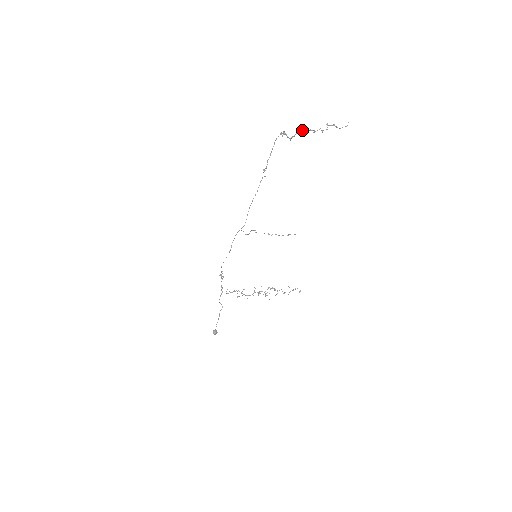
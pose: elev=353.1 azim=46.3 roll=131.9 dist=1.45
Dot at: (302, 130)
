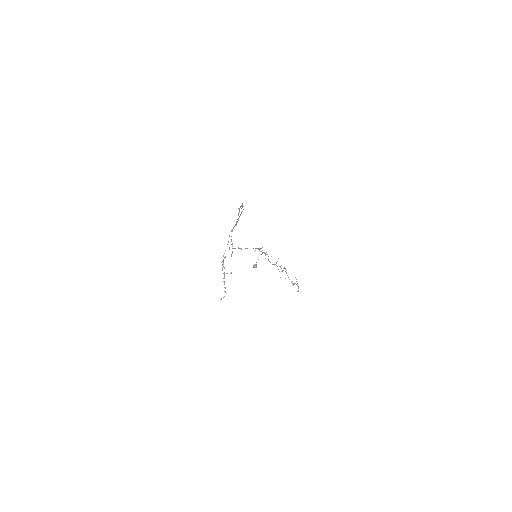
Dot at: occluded
